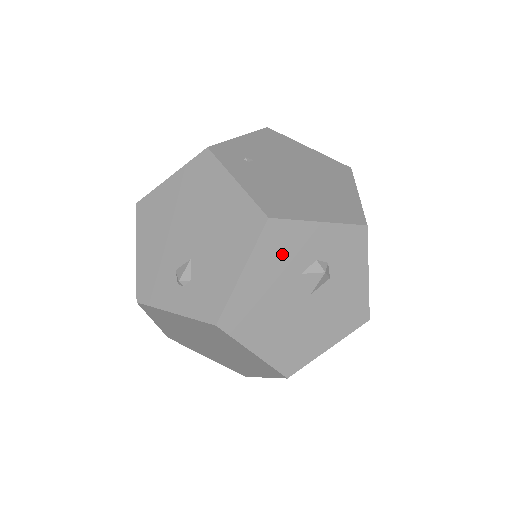
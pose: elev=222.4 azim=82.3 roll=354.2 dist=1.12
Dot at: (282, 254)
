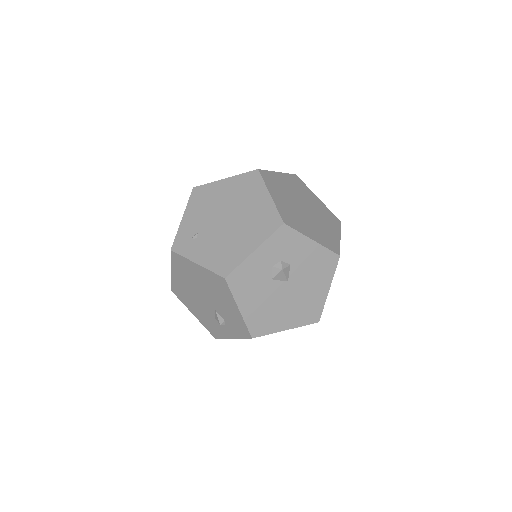
Dot at: (250, 283)
